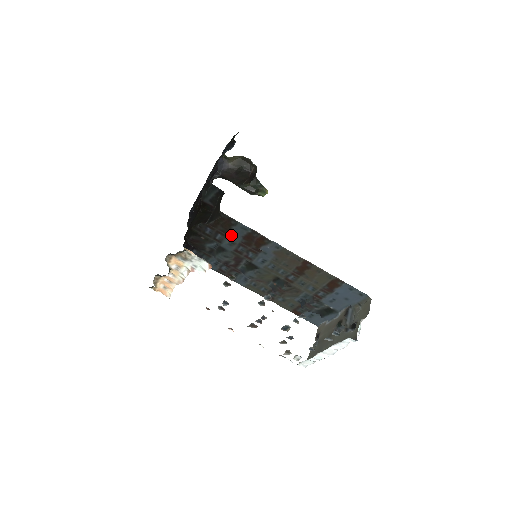
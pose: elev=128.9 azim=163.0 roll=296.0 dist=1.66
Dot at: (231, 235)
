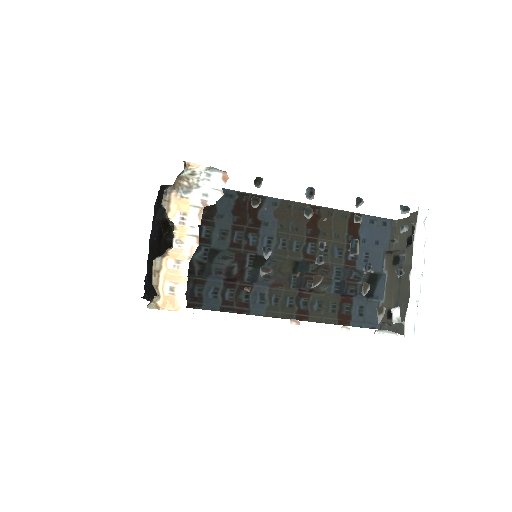
Dot at: (218, 218)
